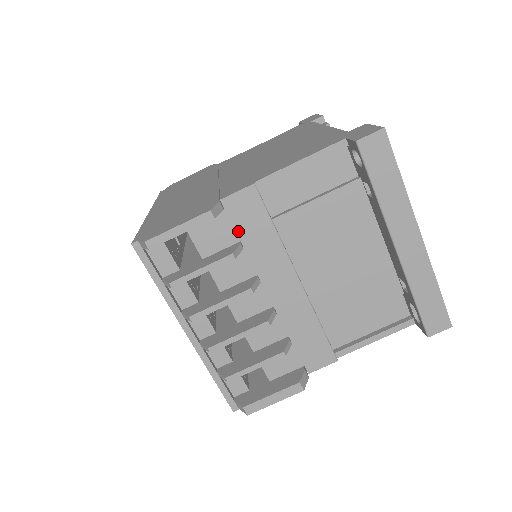
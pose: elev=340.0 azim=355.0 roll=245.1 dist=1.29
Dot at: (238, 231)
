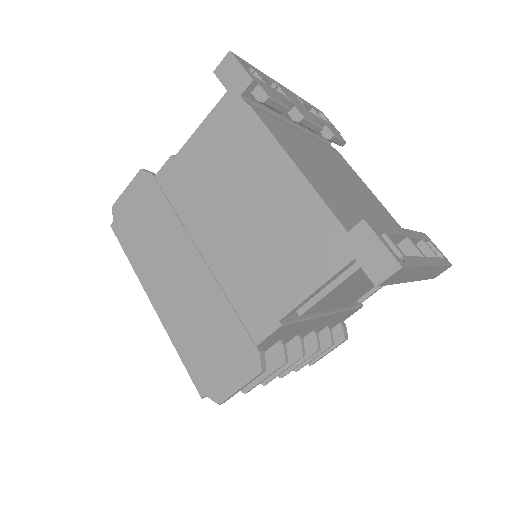
Dot at: (276, 340)
